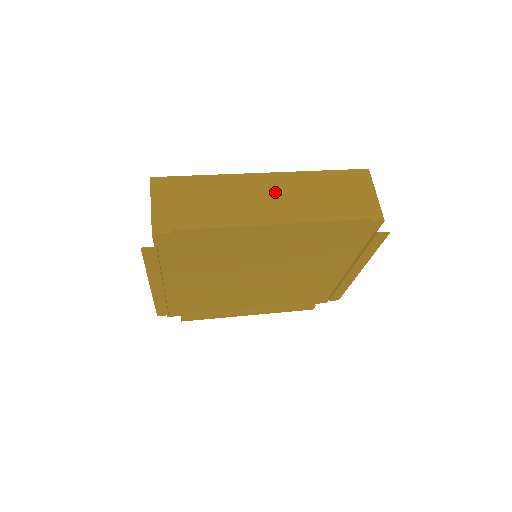
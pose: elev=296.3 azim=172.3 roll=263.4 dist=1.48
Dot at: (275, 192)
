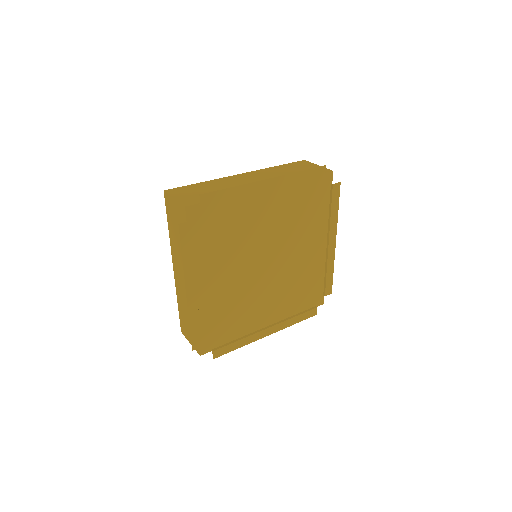
Dot at: (254, 177)
